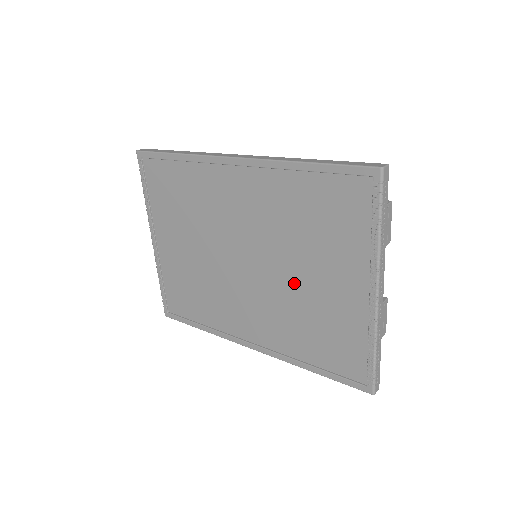
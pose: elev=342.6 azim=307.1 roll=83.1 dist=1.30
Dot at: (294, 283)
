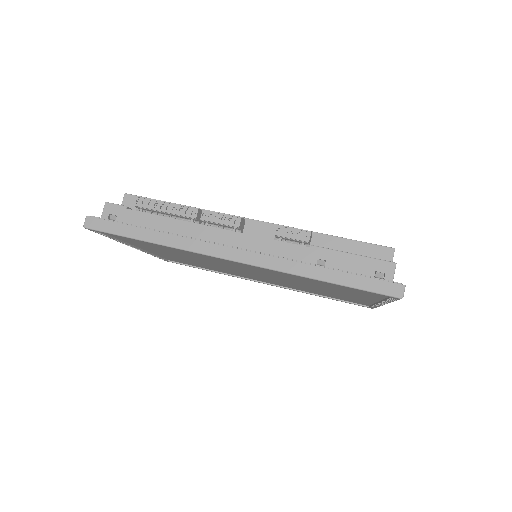
Dot at: (306, 286)
